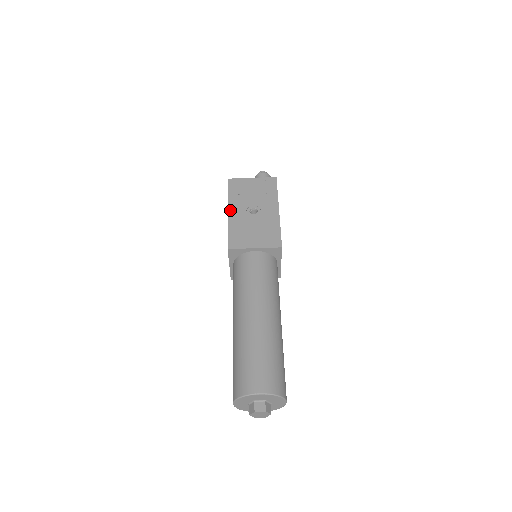
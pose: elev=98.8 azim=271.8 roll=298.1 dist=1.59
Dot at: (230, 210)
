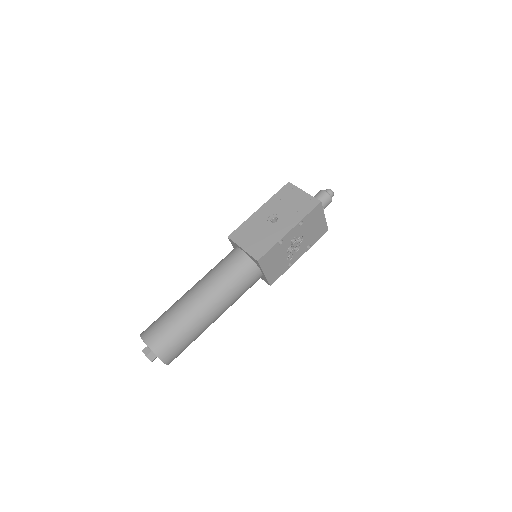
Dot at: (261, 208)
